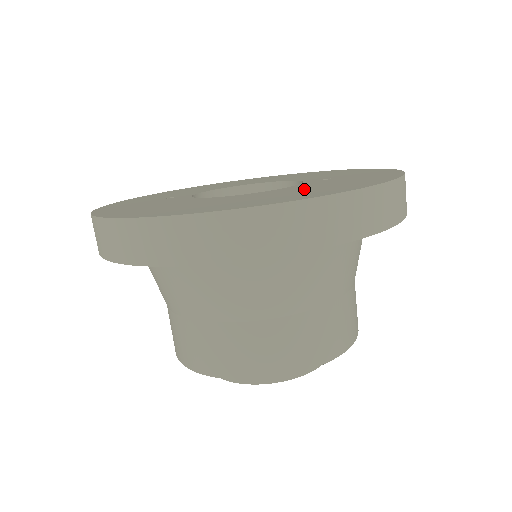
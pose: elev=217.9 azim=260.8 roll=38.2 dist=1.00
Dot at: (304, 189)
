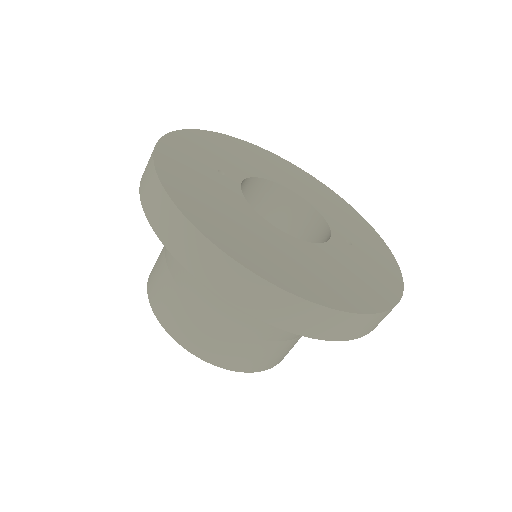
Dot at: (336, 269)
